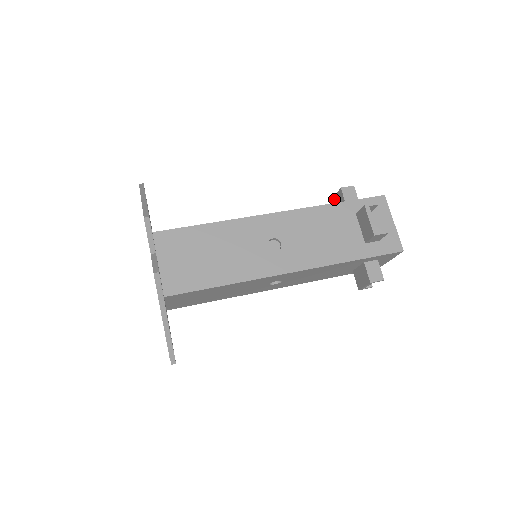
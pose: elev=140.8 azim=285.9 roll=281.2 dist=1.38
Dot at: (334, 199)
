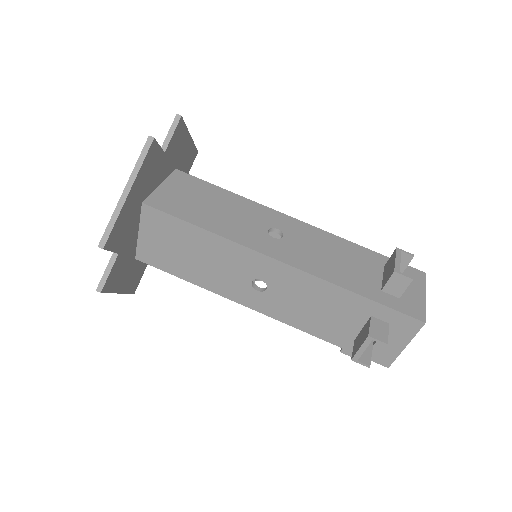
Dot at: (394, 256)
